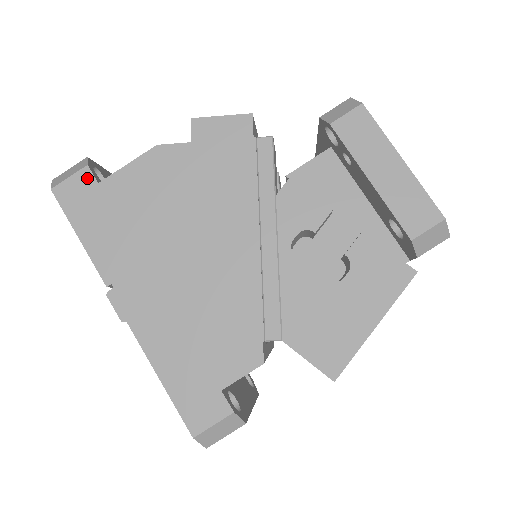
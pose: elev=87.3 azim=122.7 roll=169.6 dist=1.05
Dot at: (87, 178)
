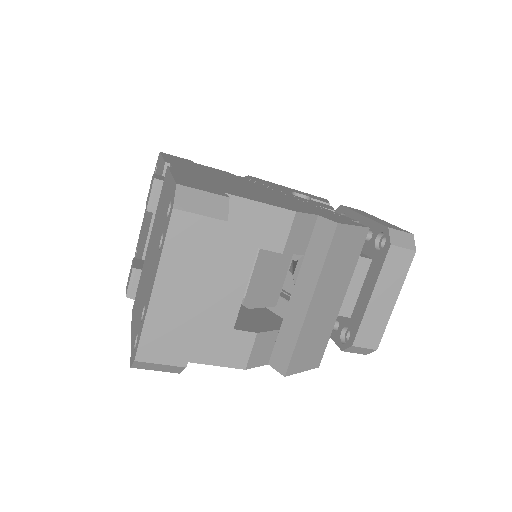
Dot at: occluded
